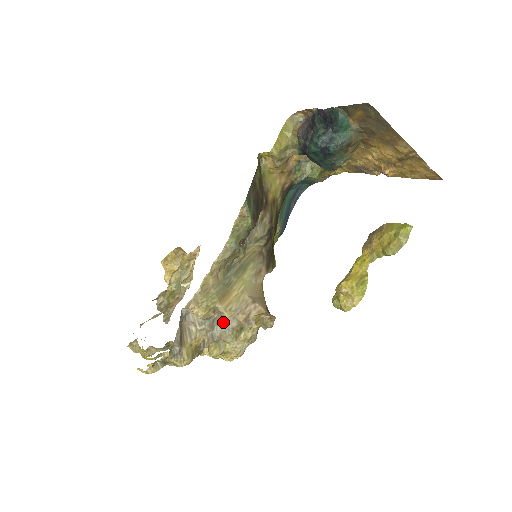
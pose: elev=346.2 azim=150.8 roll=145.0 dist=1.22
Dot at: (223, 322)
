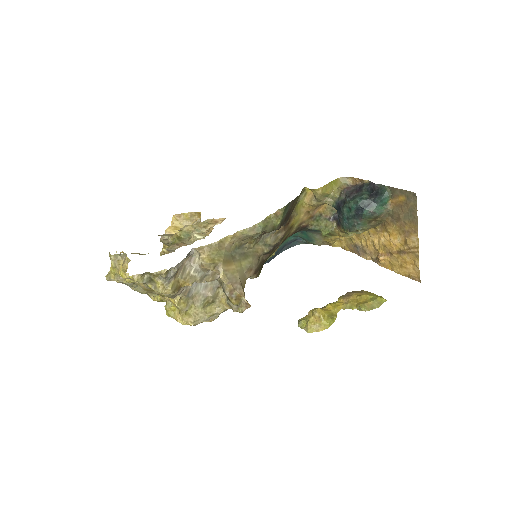
Dot at: (204, 286)
